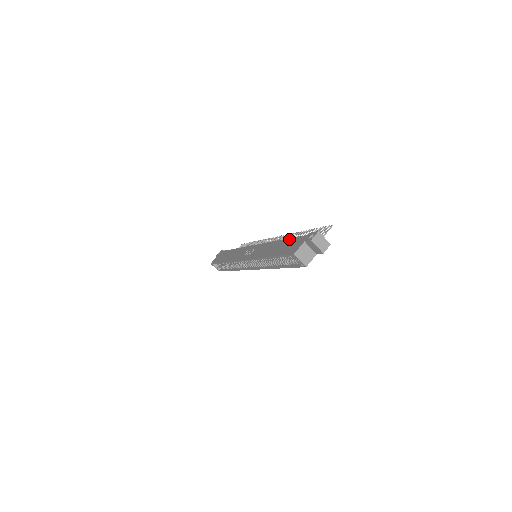
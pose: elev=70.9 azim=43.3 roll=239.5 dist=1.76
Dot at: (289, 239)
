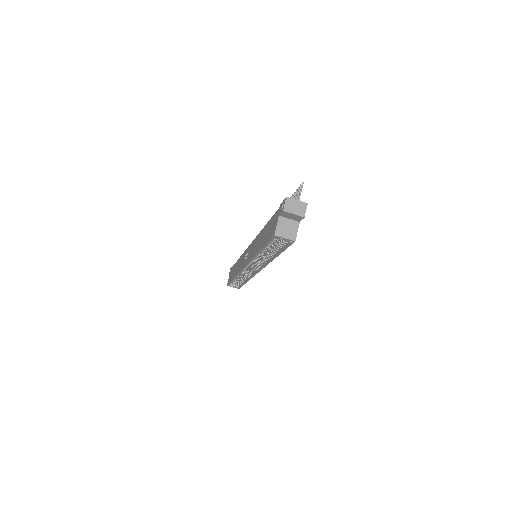
Dot at: (268, 222)
